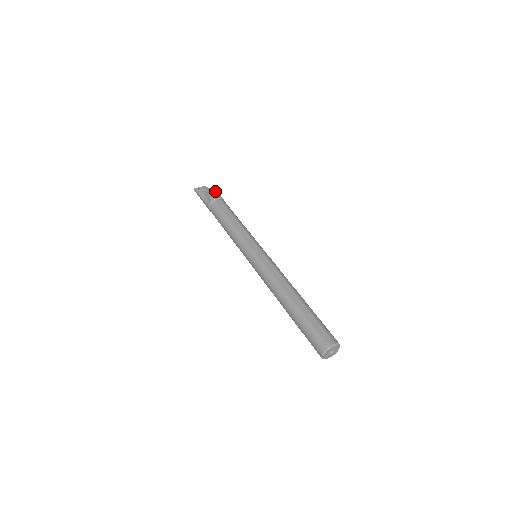
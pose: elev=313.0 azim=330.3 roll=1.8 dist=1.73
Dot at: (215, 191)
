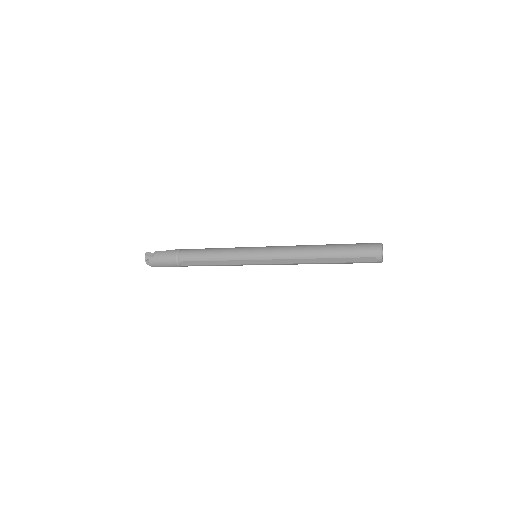
Dot at: occluded
